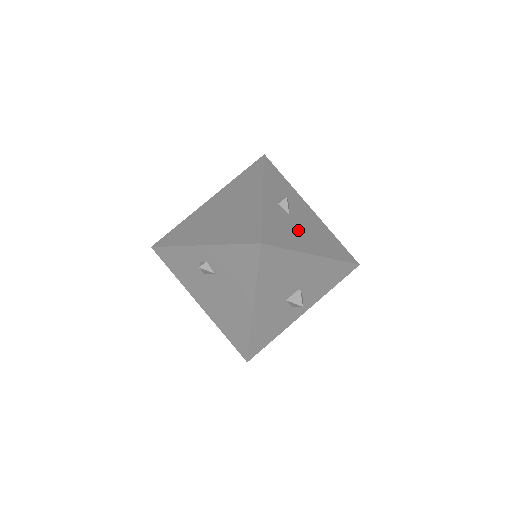
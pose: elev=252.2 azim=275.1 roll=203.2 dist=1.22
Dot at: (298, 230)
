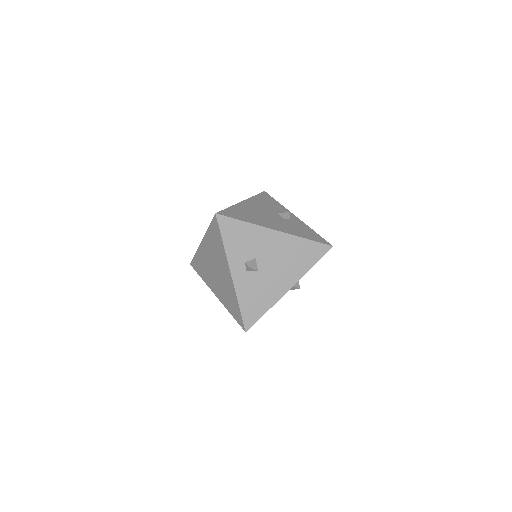
Dot at: (269, 280)
